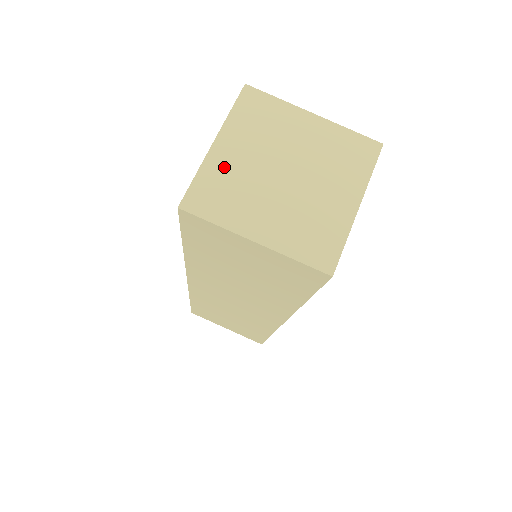
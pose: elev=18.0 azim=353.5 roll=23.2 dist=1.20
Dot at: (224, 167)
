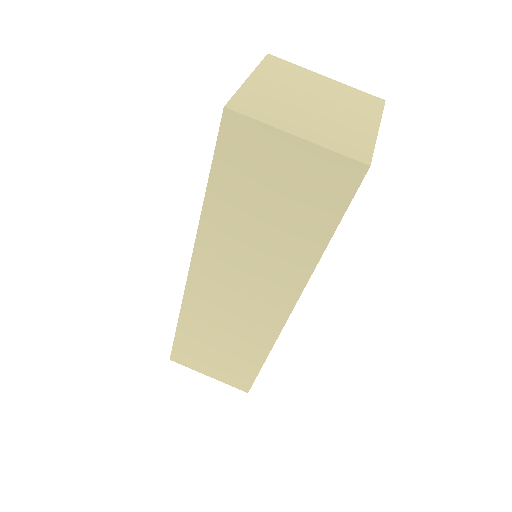
Dot at: (260, 91)
